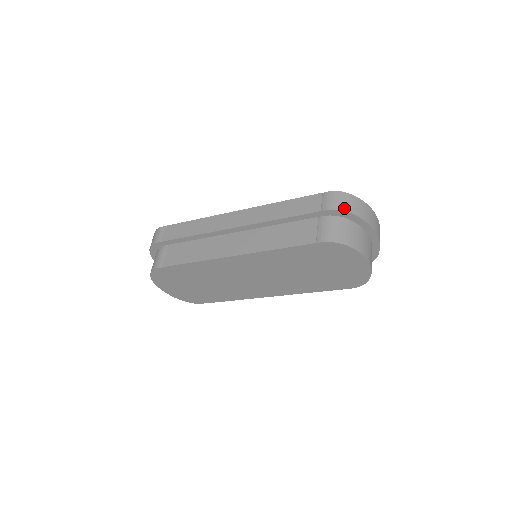
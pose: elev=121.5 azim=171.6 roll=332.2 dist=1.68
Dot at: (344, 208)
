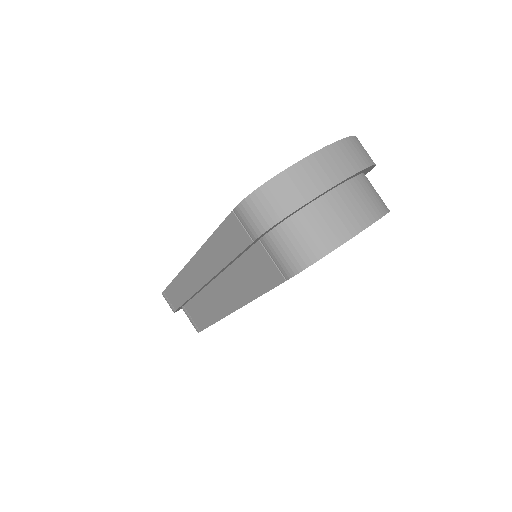
Dot at: (271, 220)
